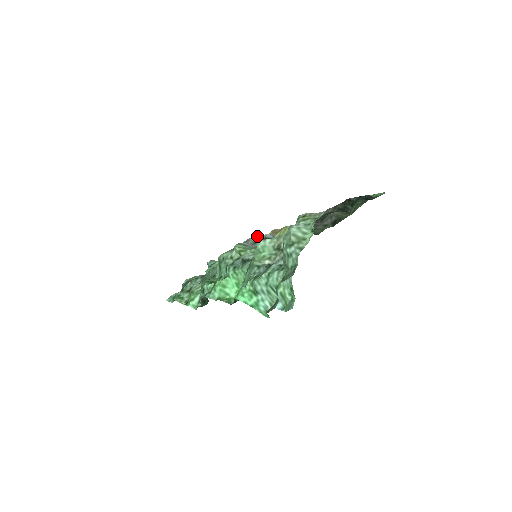
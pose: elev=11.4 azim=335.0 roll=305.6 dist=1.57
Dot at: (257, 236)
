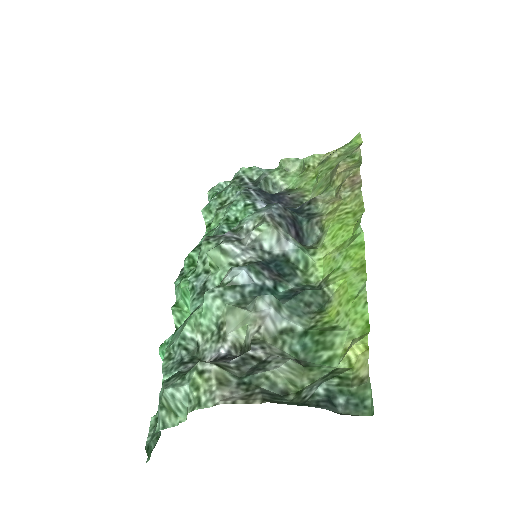
Dot at: (271, 225)
